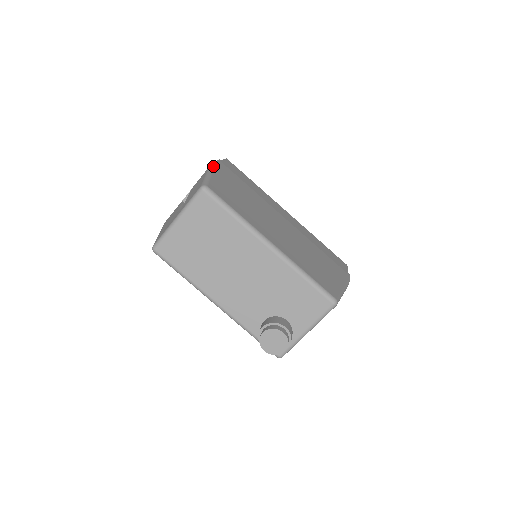
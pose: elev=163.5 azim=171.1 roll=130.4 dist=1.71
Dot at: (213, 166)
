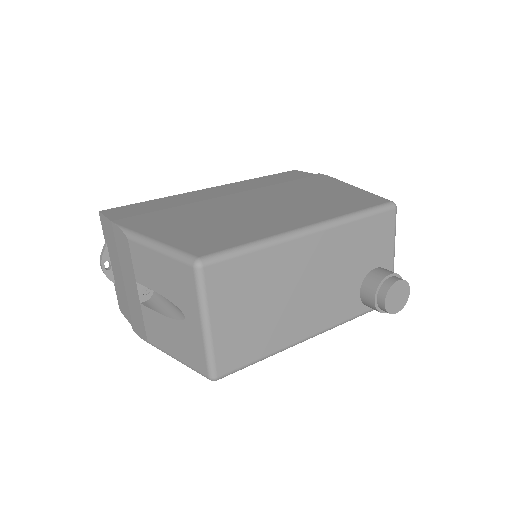
Dot at: (133, 233)
